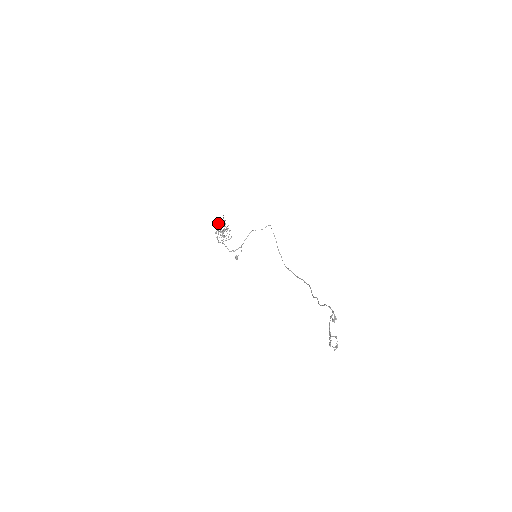
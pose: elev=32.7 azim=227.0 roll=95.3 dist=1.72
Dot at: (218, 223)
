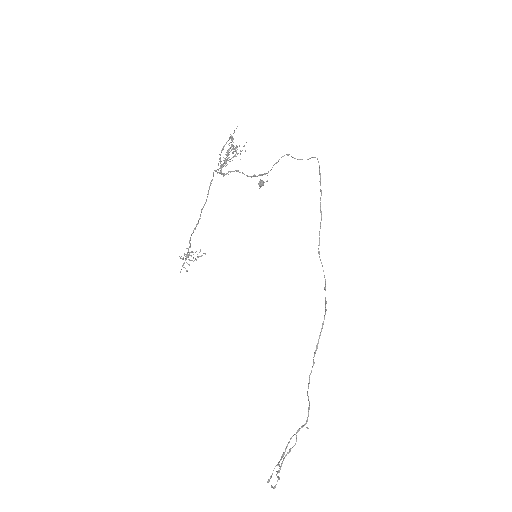
Dot at: (222, 148)
